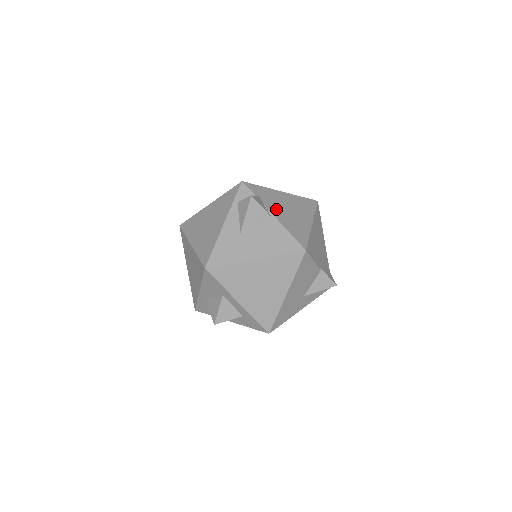
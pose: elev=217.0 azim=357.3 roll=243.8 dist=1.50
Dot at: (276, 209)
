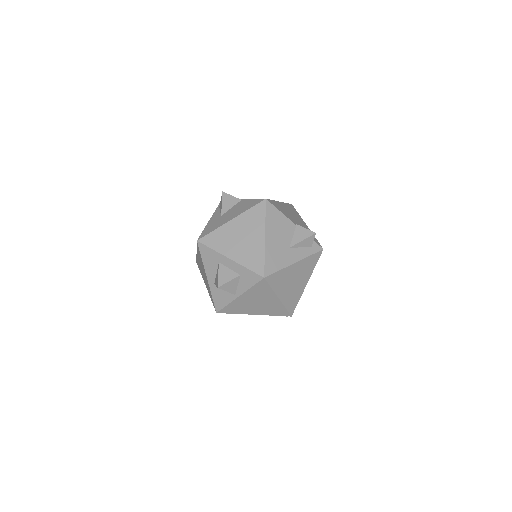
Dot at: occluded
